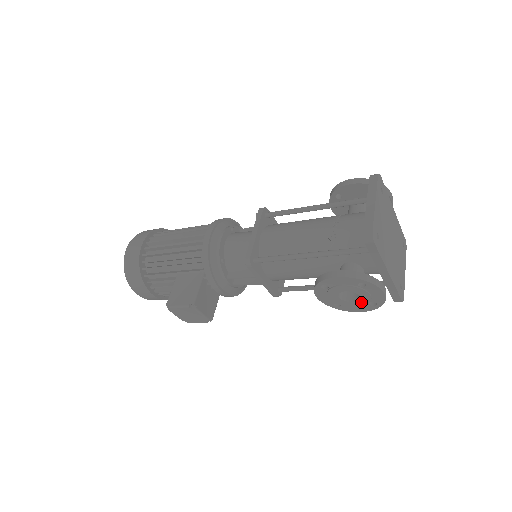
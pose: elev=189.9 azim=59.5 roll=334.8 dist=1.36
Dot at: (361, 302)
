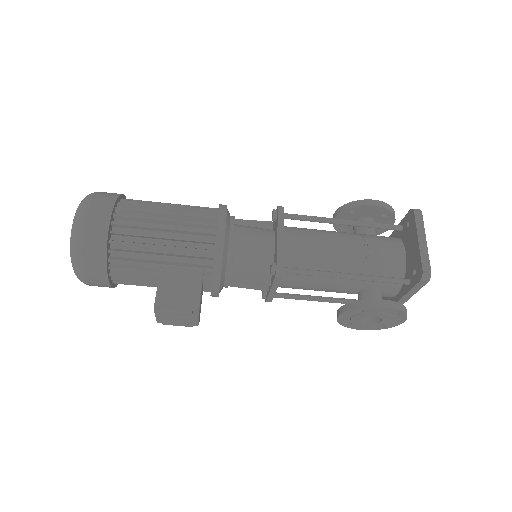
Dot at: (376, 325)
